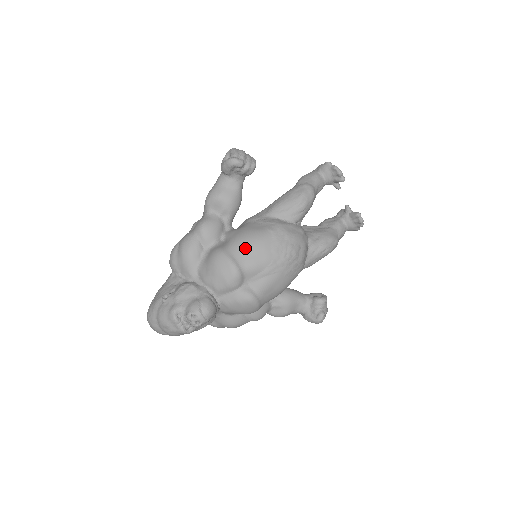
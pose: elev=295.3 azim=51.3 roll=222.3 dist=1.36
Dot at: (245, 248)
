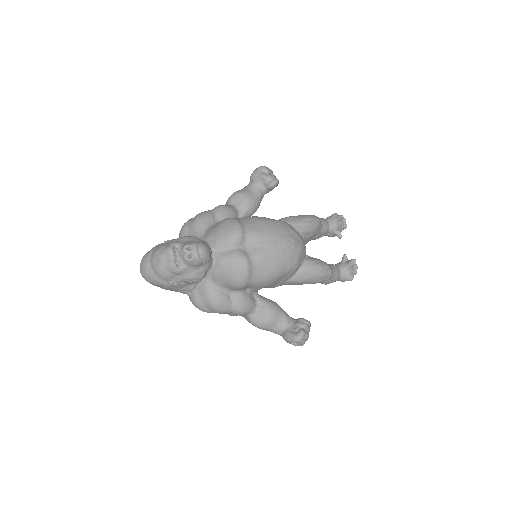
Dot at: (253, 221)
